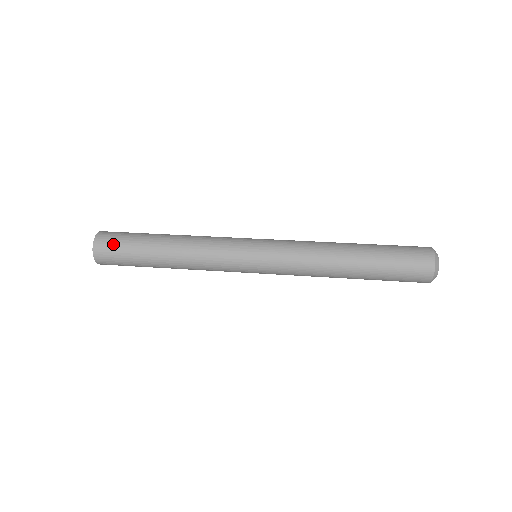
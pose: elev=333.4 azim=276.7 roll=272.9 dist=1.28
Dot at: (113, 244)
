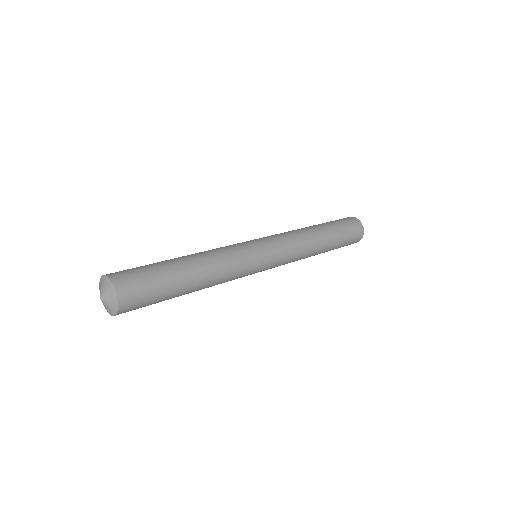
Dot at: (140, 287)
